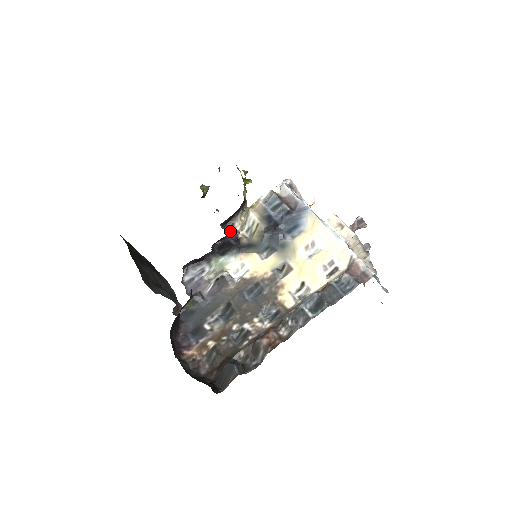
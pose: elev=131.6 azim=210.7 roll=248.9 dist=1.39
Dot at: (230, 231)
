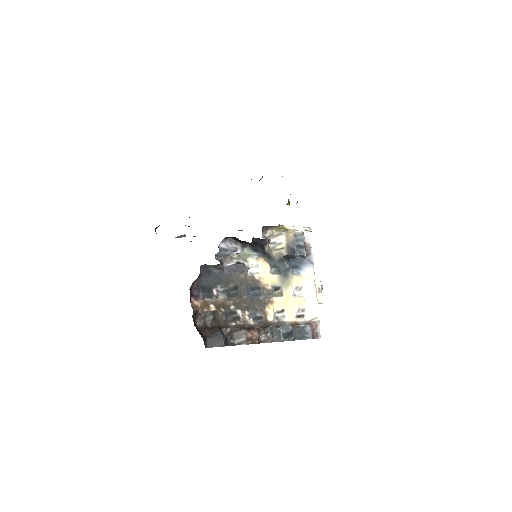
Dot at: (262, 232)
